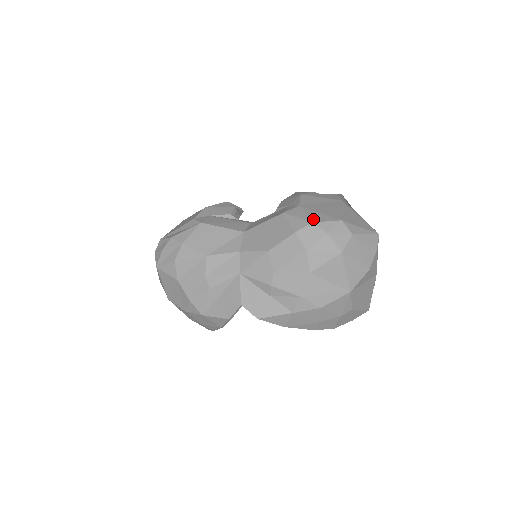
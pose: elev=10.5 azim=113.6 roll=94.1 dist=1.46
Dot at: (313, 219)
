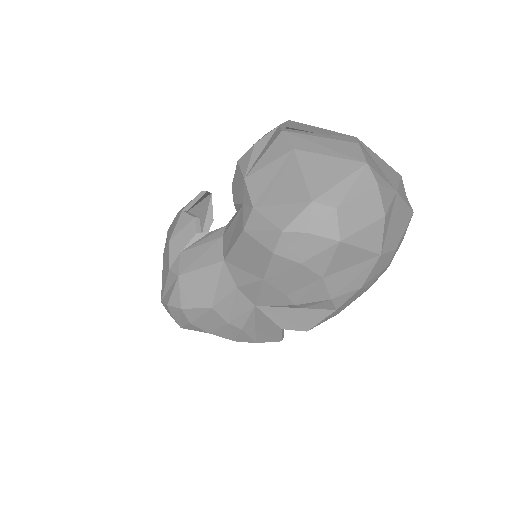
Dot at: (280, 225)
